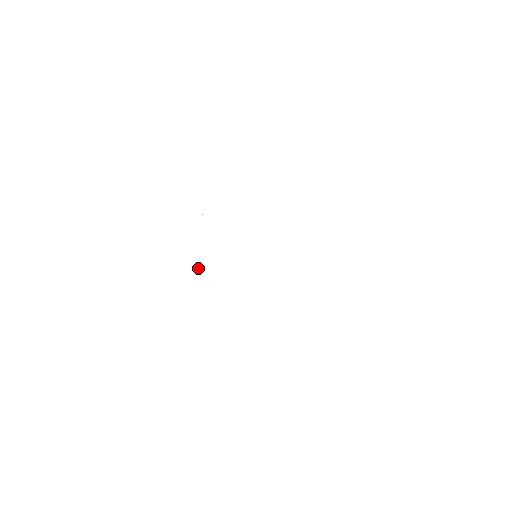
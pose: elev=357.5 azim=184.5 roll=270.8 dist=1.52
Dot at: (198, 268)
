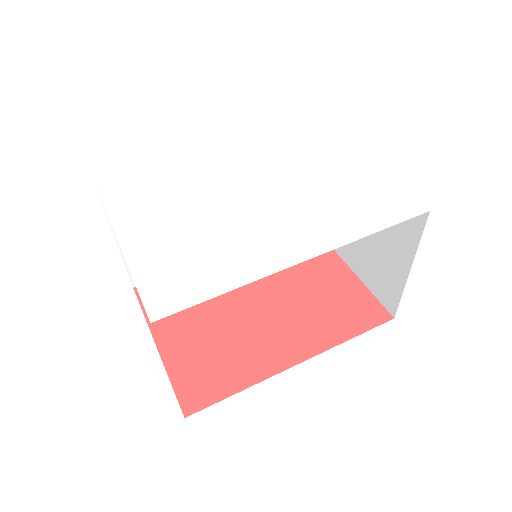
Dot at: (176, 183)
